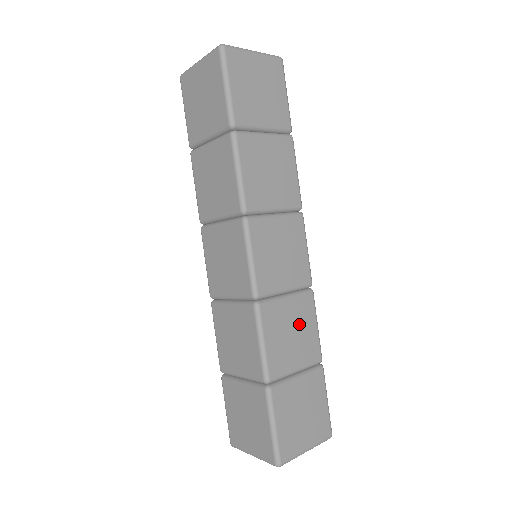
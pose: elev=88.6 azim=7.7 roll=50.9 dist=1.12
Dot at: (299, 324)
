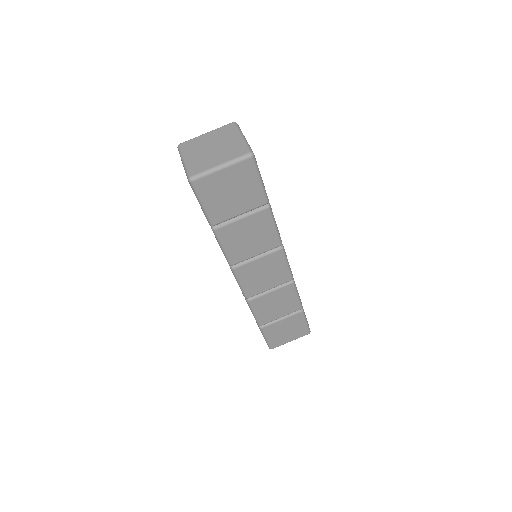
Dot at: (282, 300)
